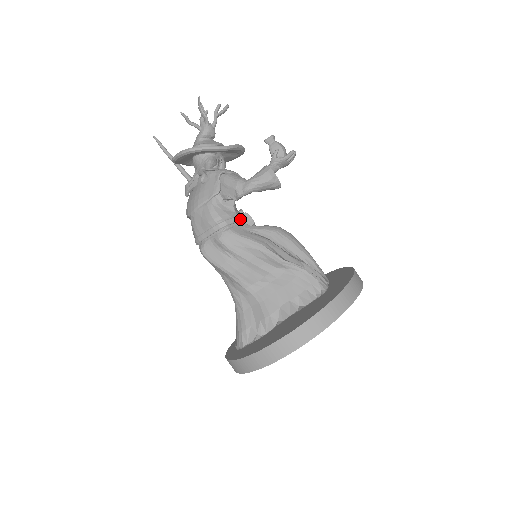
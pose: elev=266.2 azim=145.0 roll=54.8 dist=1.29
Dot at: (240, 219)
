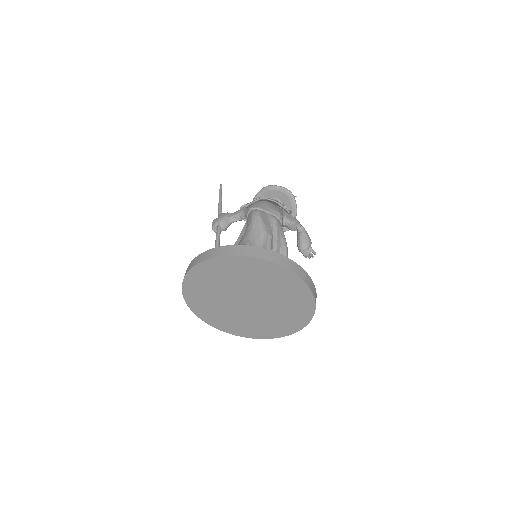
Dot at: occluded
